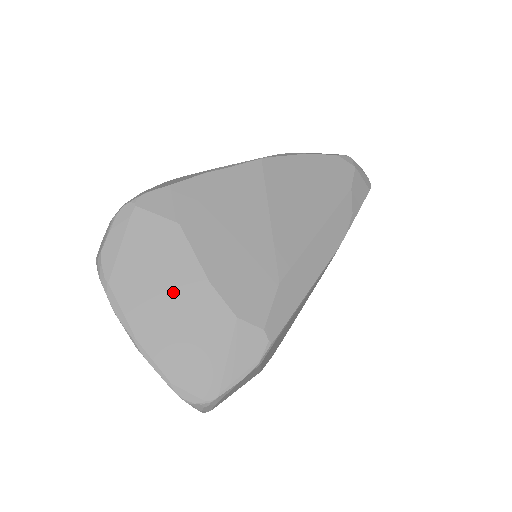
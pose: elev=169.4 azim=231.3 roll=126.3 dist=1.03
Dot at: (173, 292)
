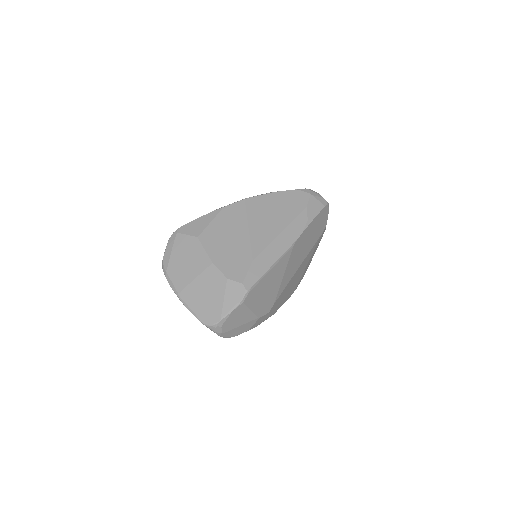
Dot at: (196, 271)
